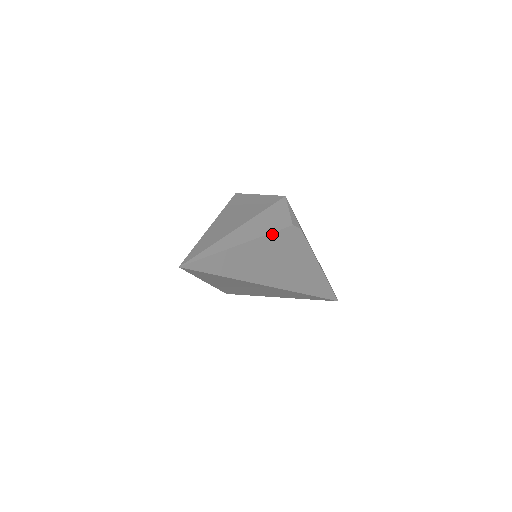
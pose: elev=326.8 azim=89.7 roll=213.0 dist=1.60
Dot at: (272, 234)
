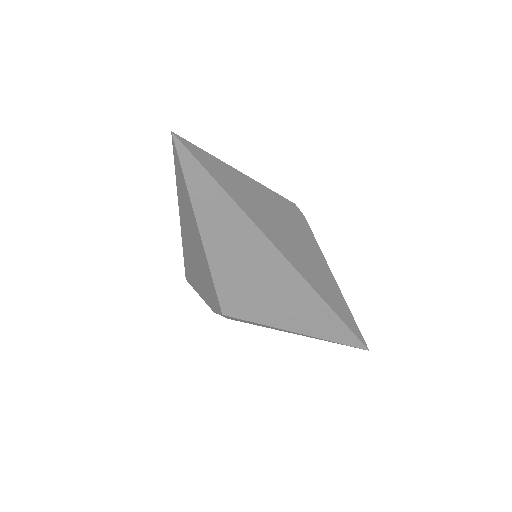
Dot at: (275, 194)
